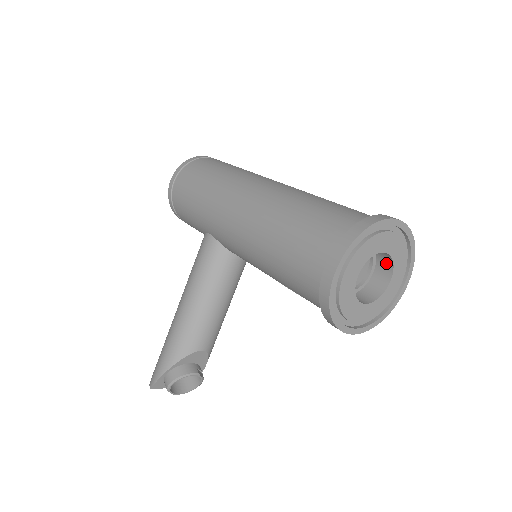
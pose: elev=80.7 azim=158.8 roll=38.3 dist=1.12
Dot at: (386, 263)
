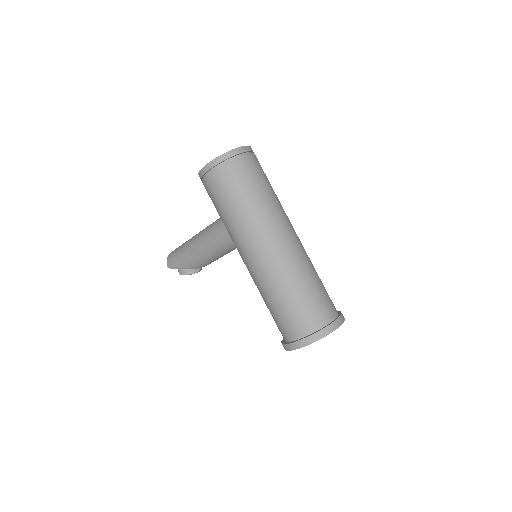
Dot at: occluded
